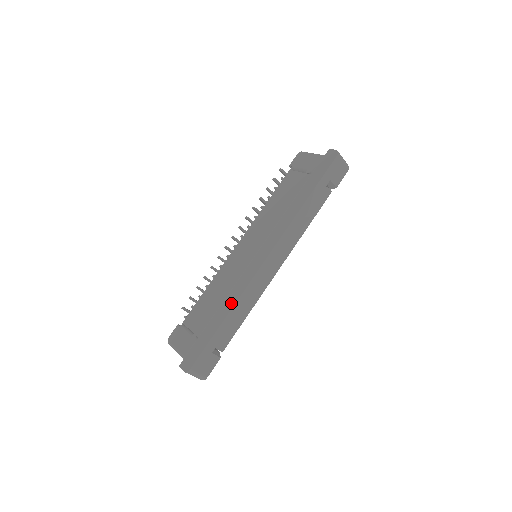
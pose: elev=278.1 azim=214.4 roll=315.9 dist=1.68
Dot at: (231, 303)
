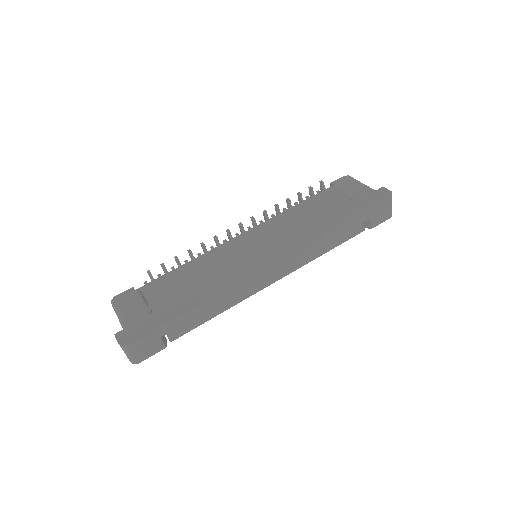
Dot at: (210, 292)
